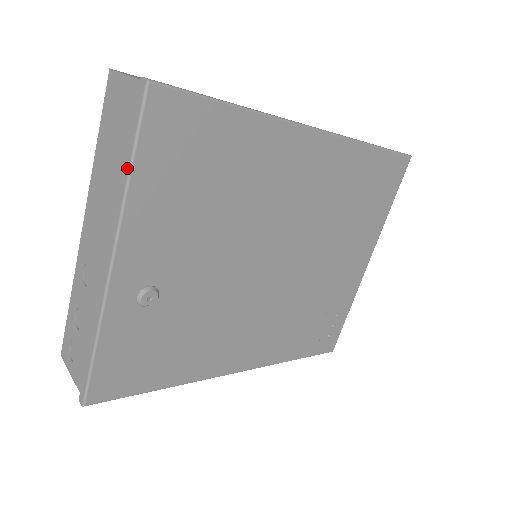
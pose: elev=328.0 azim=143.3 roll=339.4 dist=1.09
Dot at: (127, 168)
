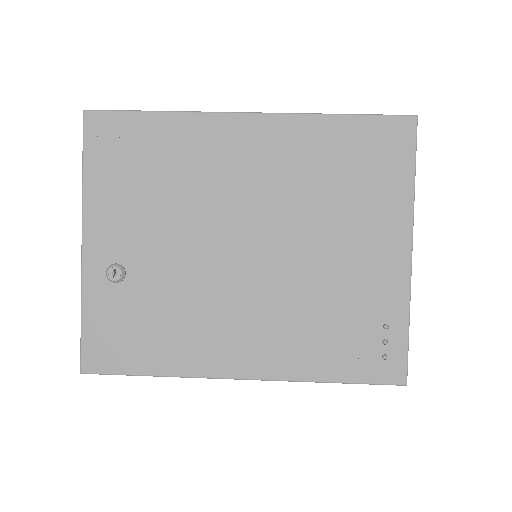
Dot at: (83, 171)
